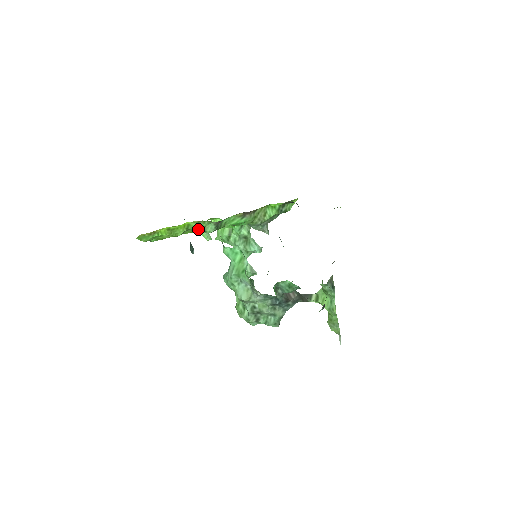
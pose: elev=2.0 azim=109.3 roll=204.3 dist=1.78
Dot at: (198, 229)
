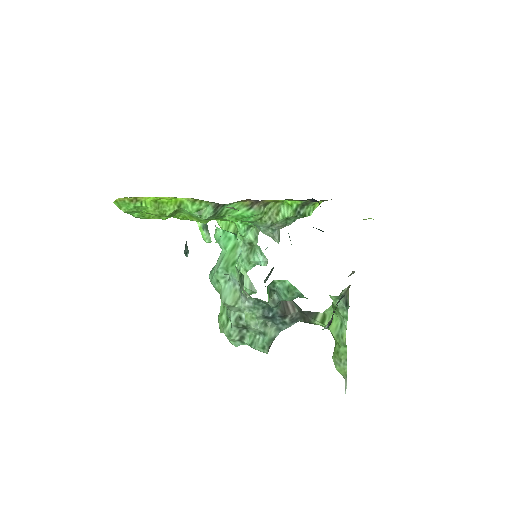
Dot at: (192, 211)
